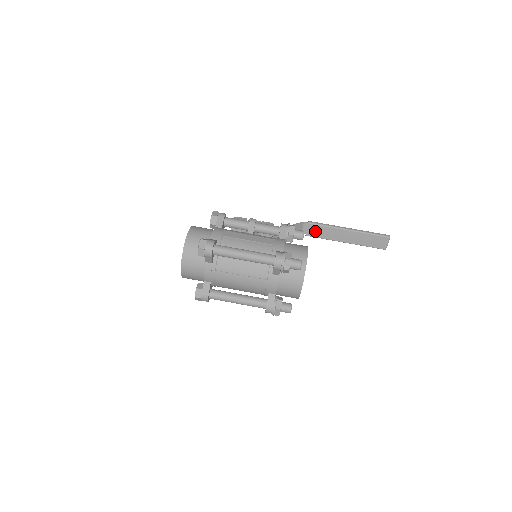
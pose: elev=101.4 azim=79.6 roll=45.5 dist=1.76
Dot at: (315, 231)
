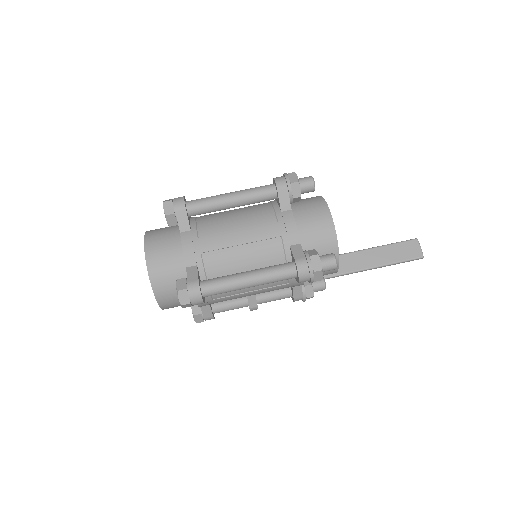
Dot at: occluded
